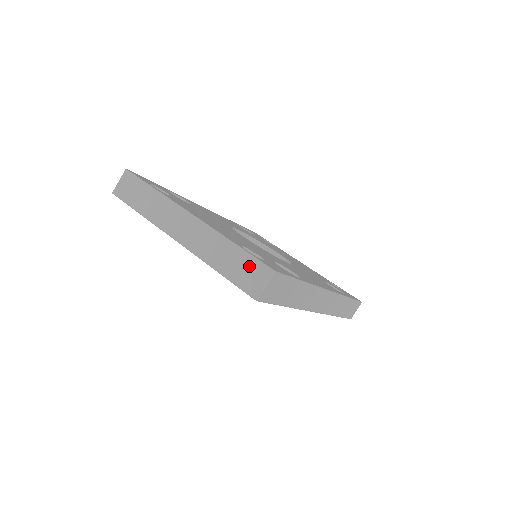
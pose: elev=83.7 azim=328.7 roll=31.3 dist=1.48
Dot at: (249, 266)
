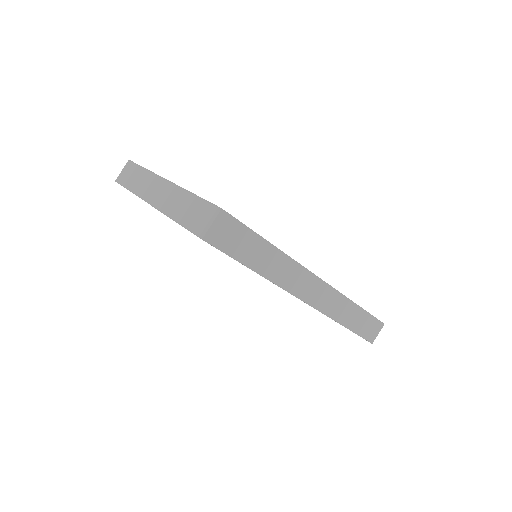
Dot at: (201, 209)
